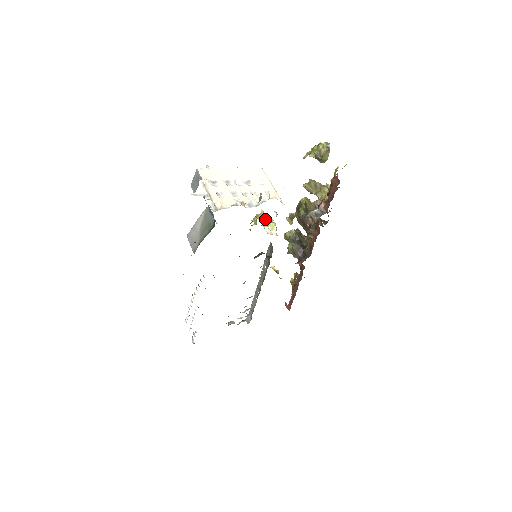
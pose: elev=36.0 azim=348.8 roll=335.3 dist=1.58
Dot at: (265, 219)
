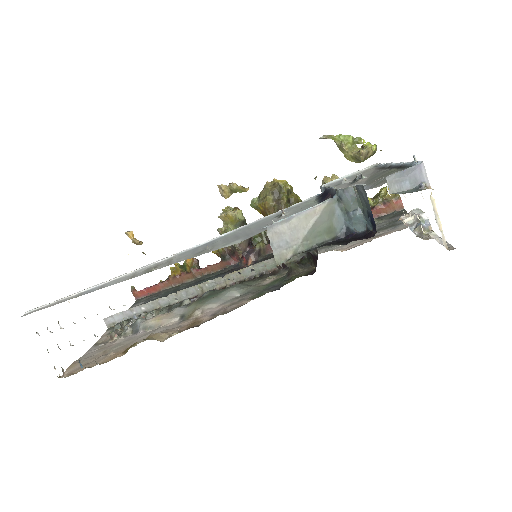
Dot at: occluded
